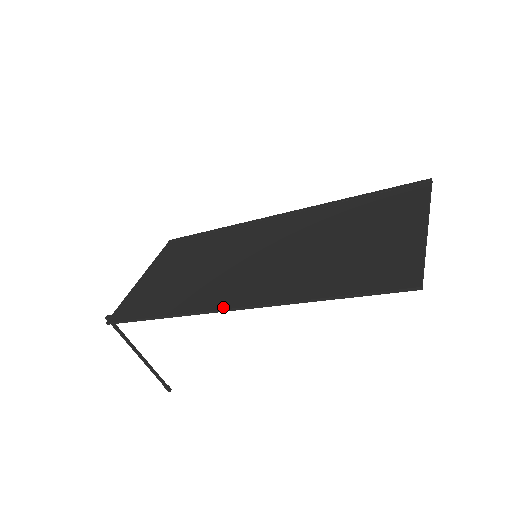
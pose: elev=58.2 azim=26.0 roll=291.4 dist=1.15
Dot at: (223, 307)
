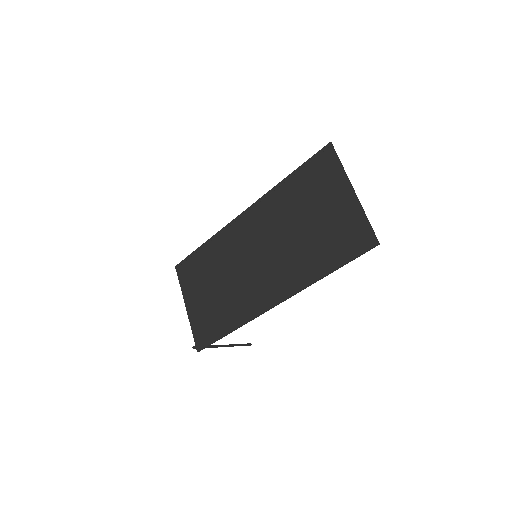
Dot at: (269, 307)
